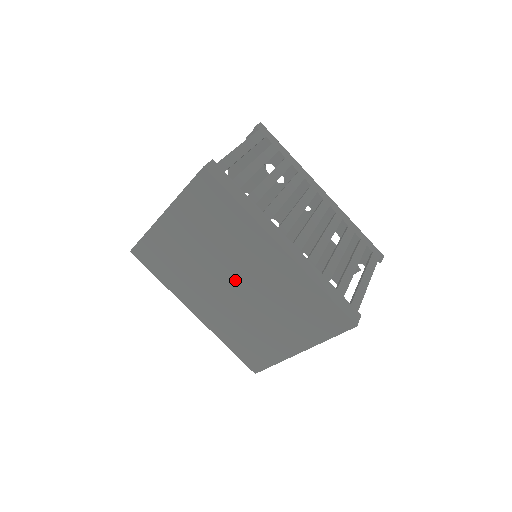
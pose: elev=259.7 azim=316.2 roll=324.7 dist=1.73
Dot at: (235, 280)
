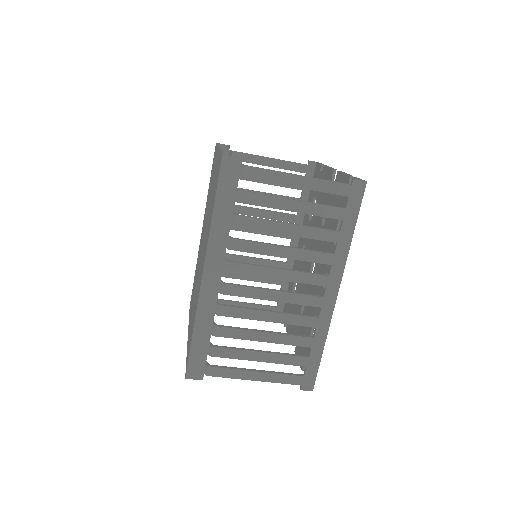
Dot at: occluded
